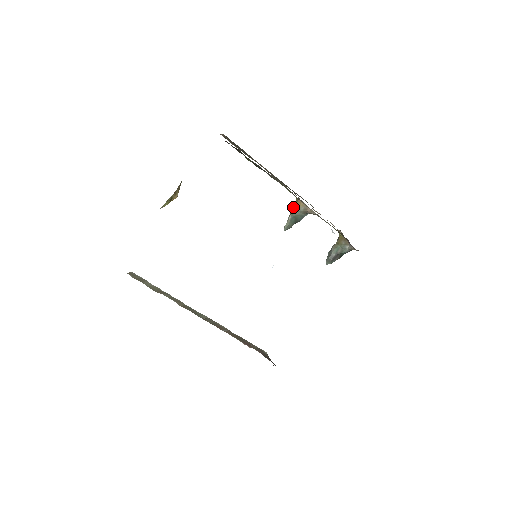
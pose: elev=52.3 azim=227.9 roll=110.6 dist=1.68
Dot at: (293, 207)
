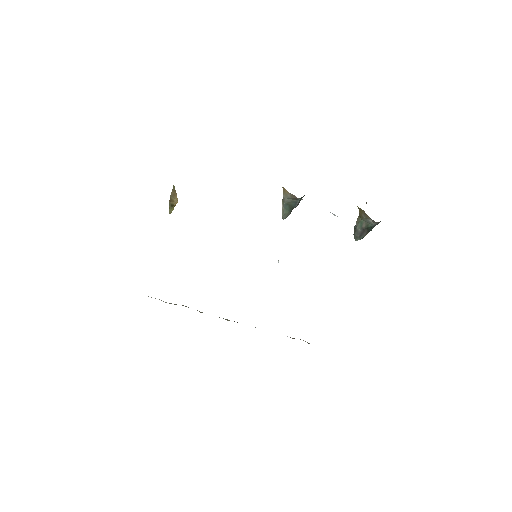
Dot at: occluded
